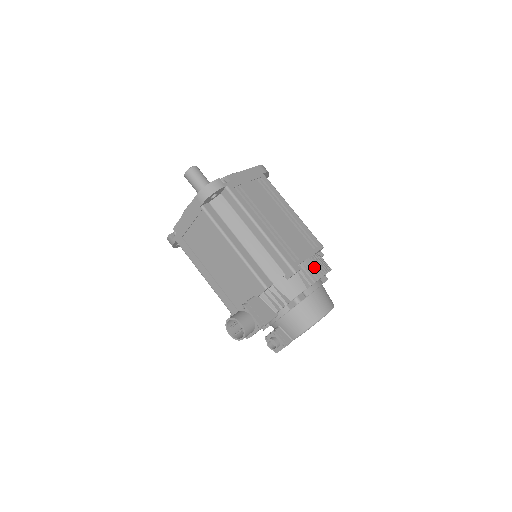
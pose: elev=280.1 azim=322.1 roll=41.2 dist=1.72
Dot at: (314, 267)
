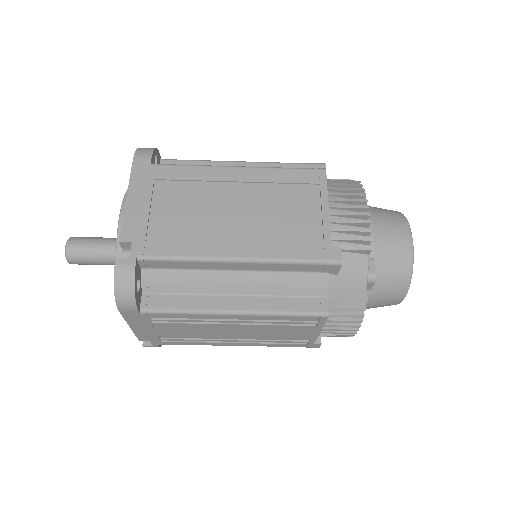
Dot at: (336, 331)
